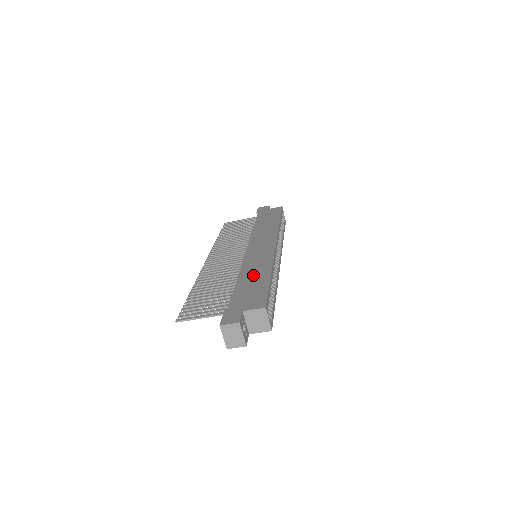
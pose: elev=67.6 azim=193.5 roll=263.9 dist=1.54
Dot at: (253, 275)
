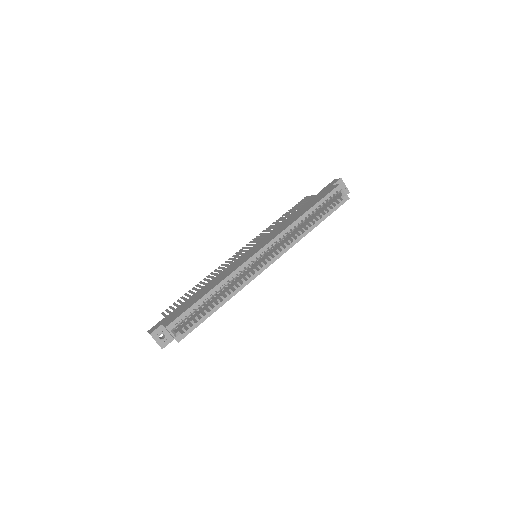
Dot at: (208, 287)
